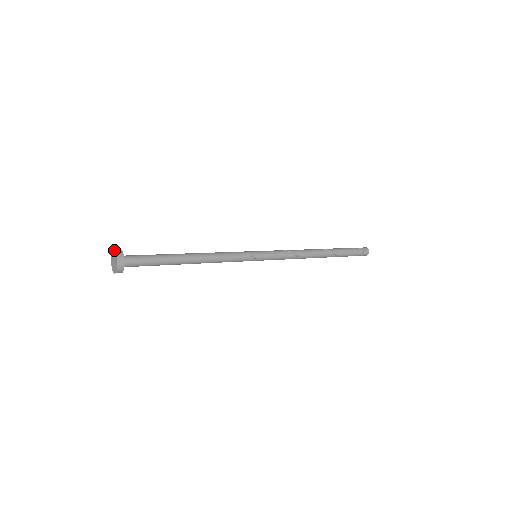
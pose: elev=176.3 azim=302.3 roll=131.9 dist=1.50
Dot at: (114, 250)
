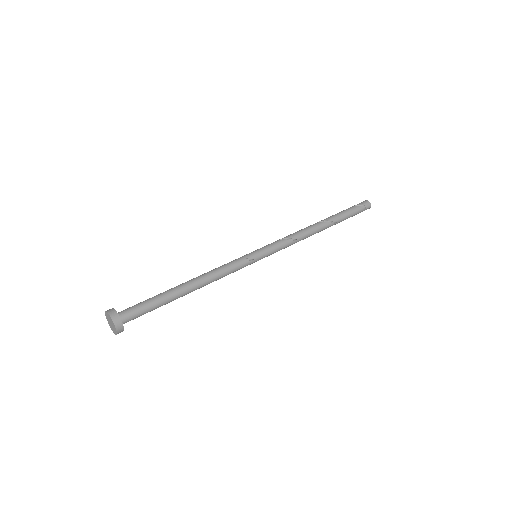
Dot at: (108, 314)
